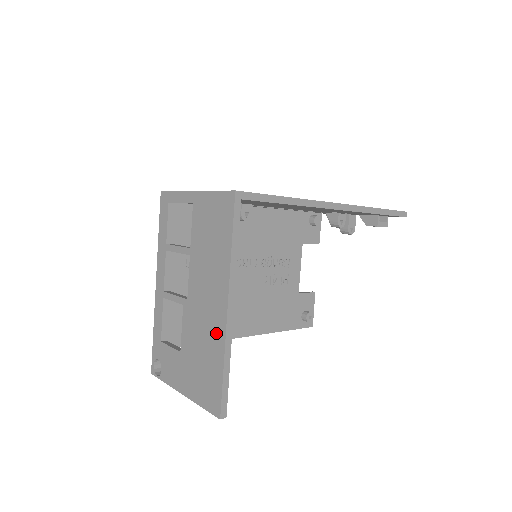
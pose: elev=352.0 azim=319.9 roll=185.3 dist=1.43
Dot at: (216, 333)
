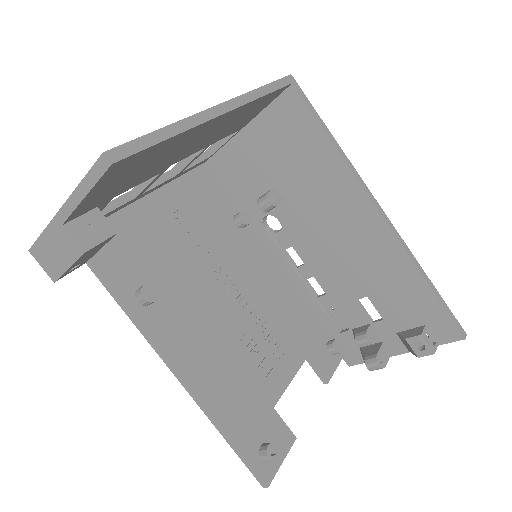
Dot at: occluded
